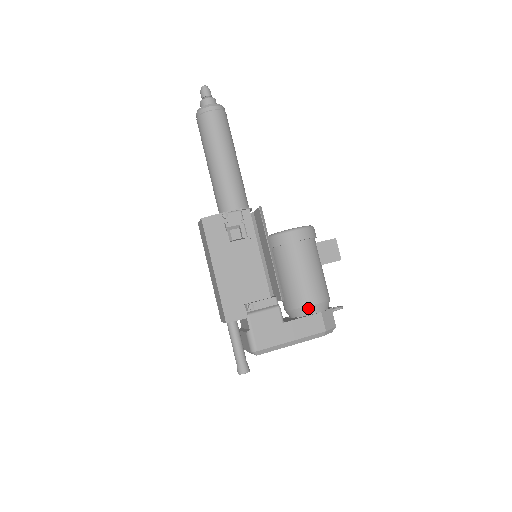
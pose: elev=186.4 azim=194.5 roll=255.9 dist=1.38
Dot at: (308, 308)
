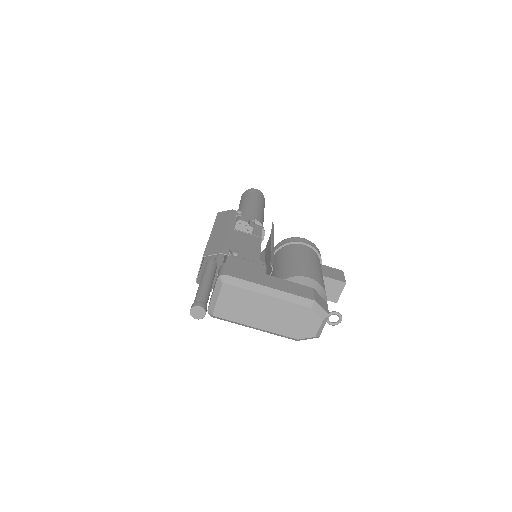
Dot at: (298, 278)
